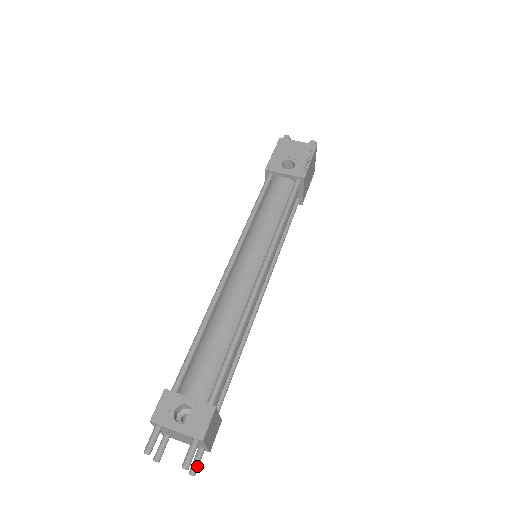
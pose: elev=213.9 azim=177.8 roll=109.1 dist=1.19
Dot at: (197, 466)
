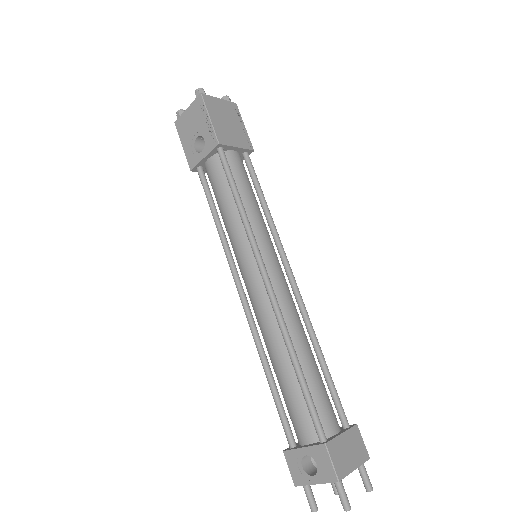
Dot at: (367, 482)
